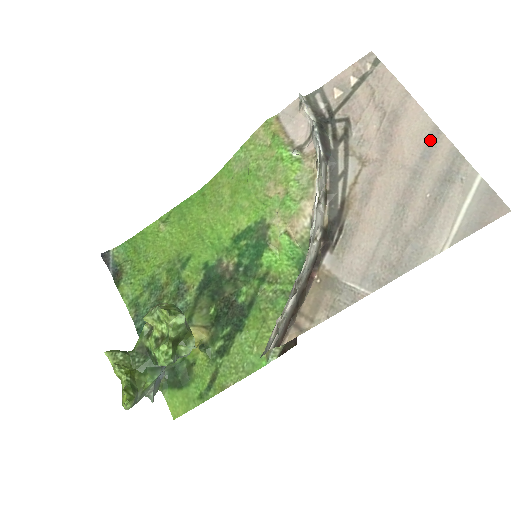
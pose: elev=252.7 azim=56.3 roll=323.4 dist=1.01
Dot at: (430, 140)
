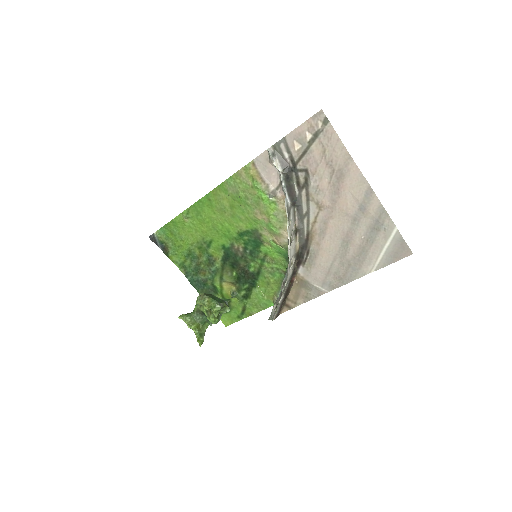
Dot at: (365, 197)
